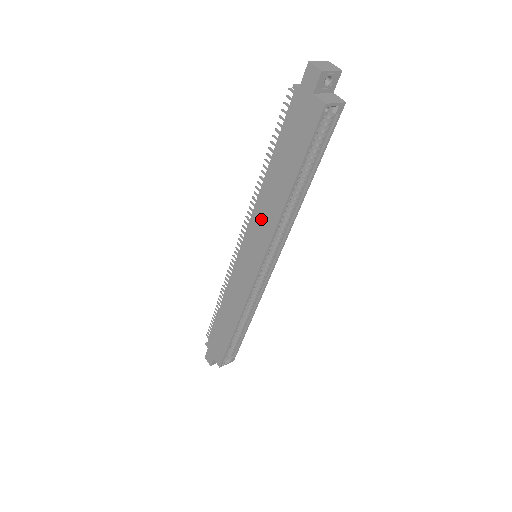
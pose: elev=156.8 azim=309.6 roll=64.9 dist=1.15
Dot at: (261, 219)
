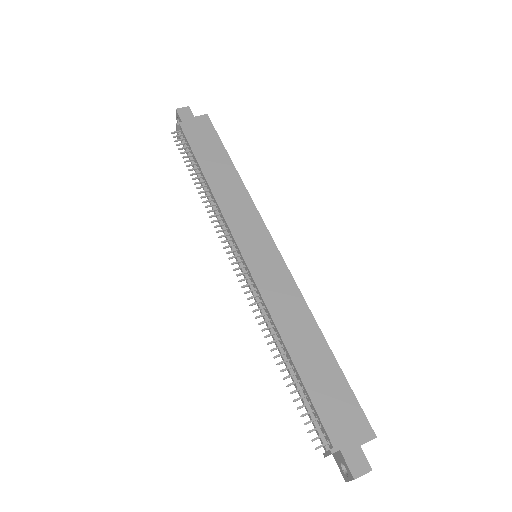
Dot at: (234, 207)
